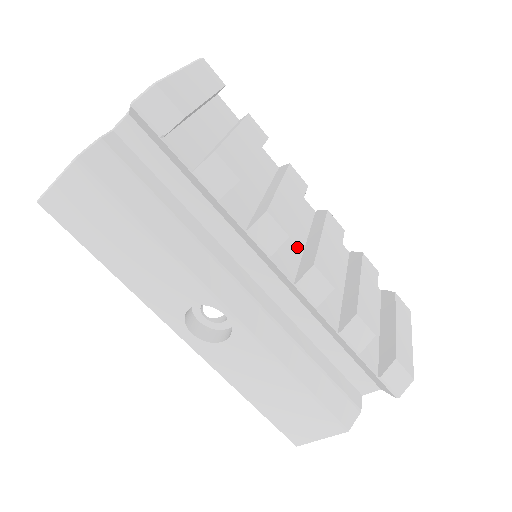
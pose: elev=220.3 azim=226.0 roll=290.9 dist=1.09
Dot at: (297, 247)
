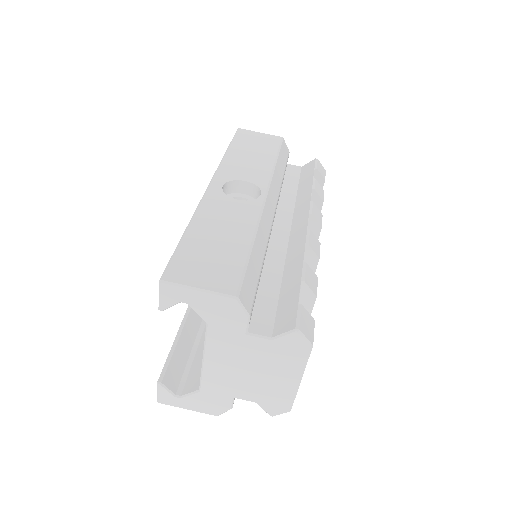
Dot at: occluded
